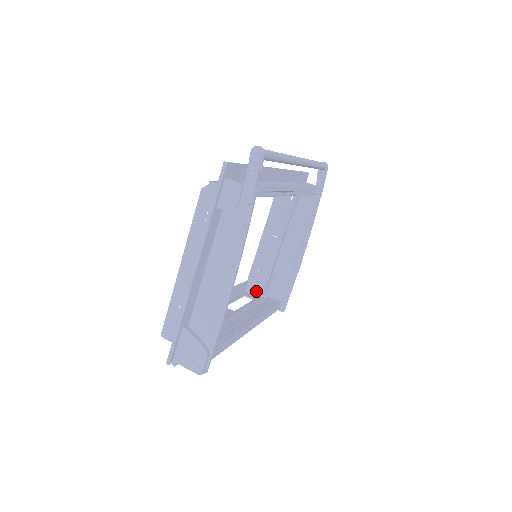
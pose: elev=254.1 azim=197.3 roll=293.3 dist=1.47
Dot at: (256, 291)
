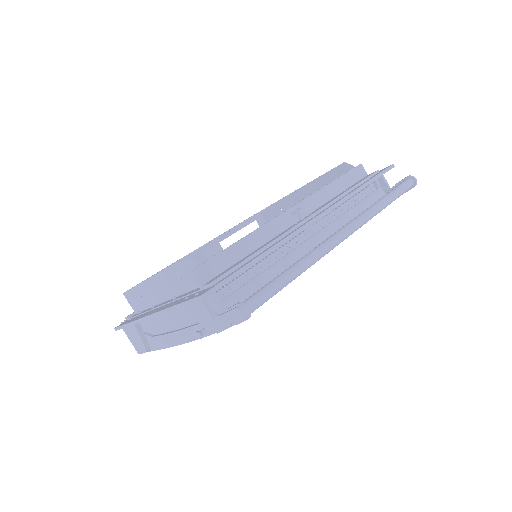
Dot at: occluded
